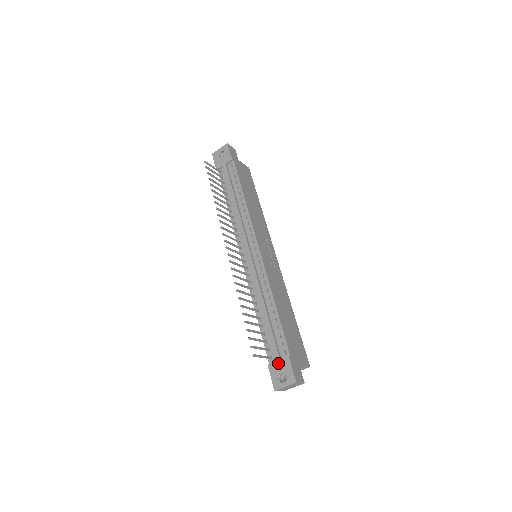
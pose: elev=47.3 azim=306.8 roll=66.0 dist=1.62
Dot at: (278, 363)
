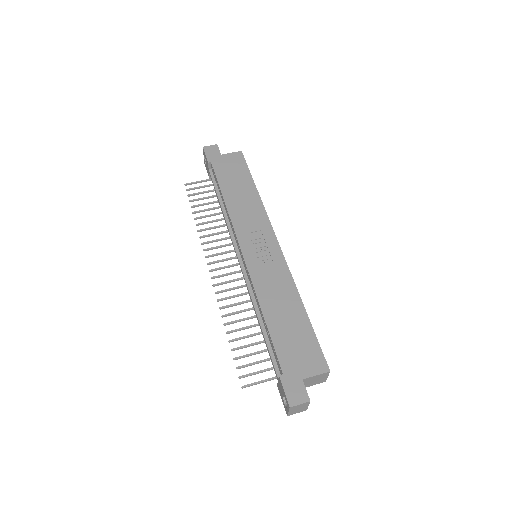
Dot at: (279, 384)
